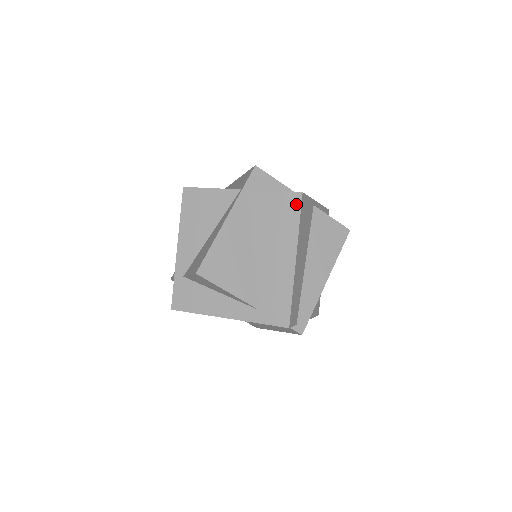
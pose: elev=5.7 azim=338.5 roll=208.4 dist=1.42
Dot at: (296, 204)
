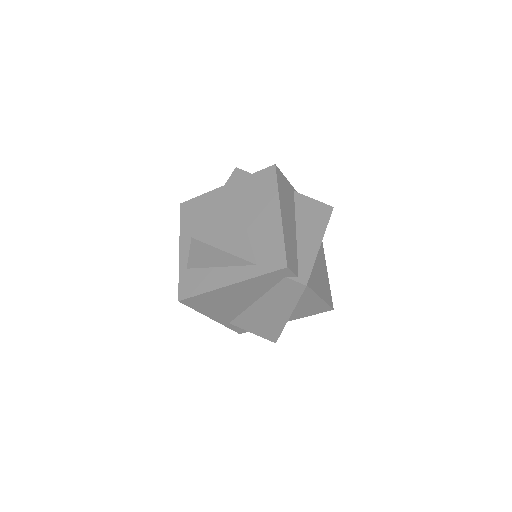
Dot at: (272, 174)
